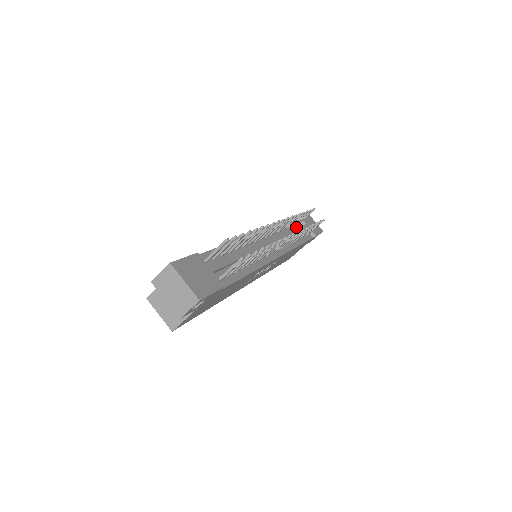
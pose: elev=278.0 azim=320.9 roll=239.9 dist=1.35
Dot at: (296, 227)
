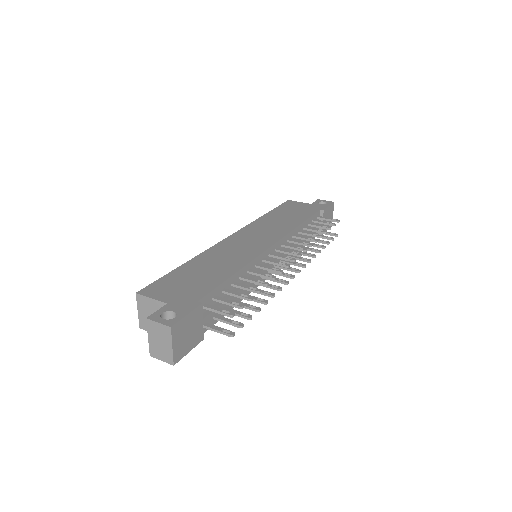
Dot at: occluded
